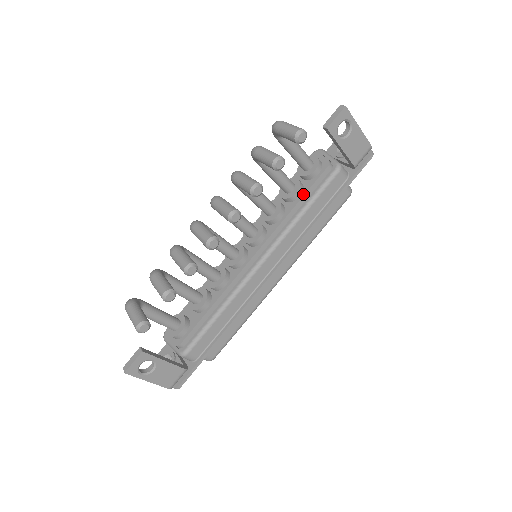
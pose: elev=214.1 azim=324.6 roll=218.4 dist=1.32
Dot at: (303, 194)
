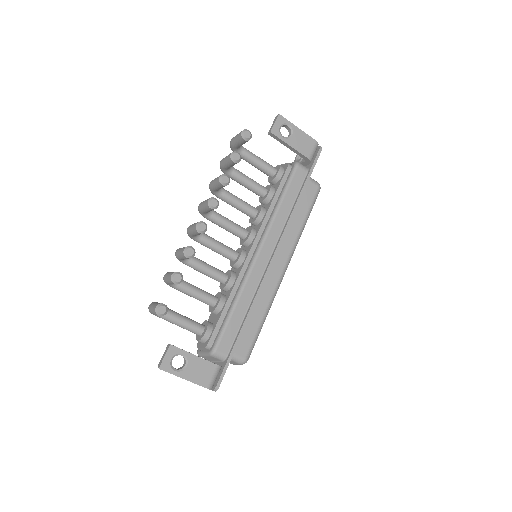
Dot at: (275, 192)
